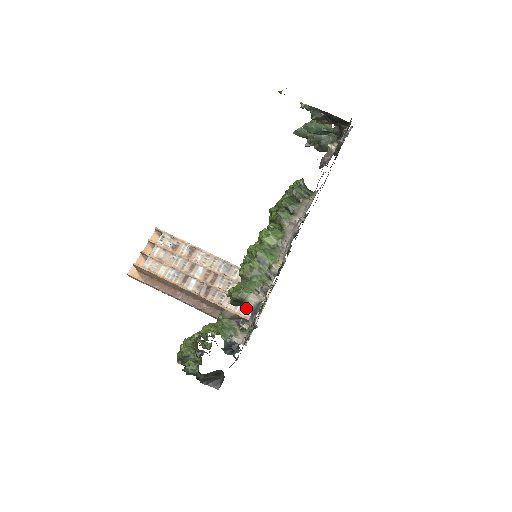
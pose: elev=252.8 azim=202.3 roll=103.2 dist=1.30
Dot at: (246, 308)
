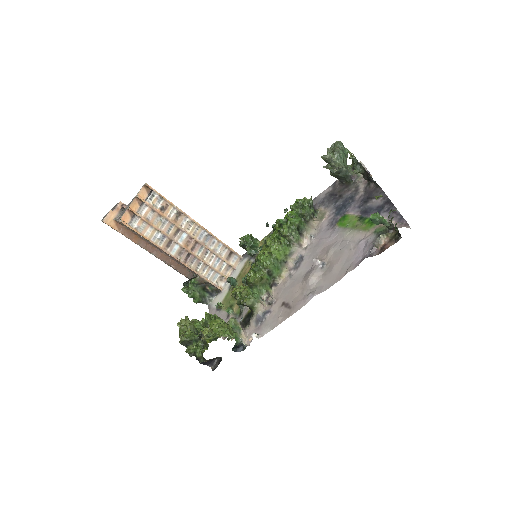
Dot at: (217, 276)
